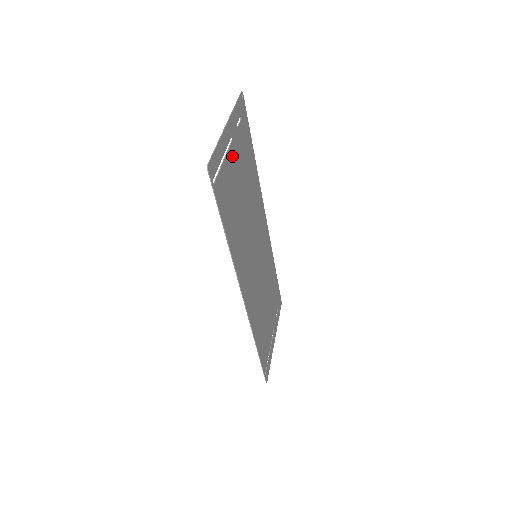
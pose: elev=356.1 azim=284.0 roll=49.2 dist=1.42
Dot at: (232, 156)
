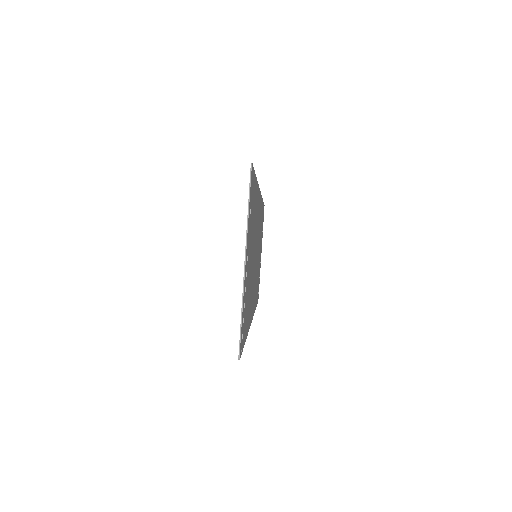
Dot at: (247, 267)
